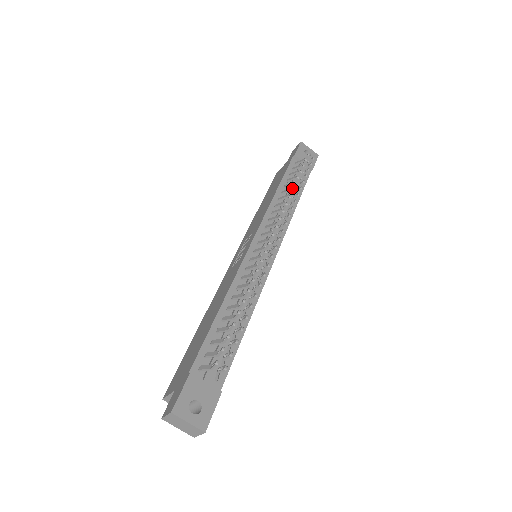
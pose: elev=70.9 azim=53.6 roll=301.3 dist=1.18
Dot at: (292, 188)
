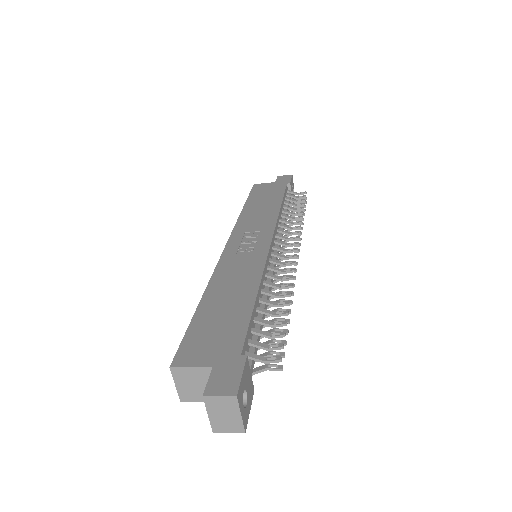
Dot at: (297, 214)
